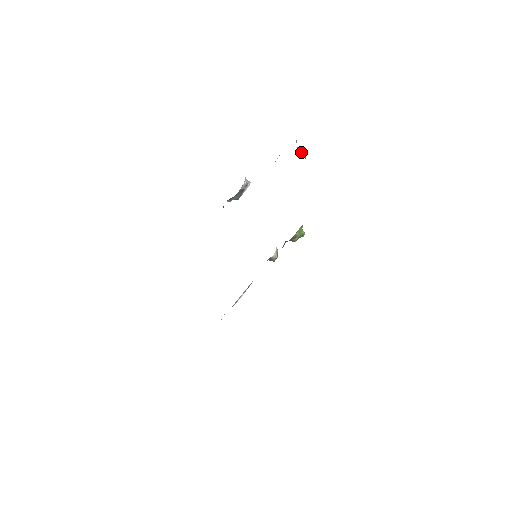
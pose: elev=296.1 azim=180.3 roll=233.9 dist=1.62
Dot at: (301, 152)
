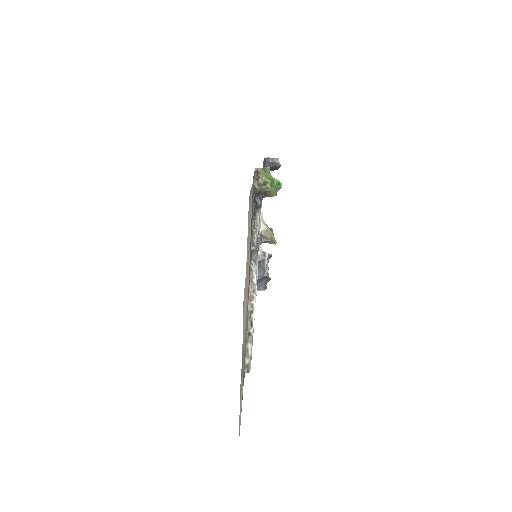
Dot at: (271, 161)
